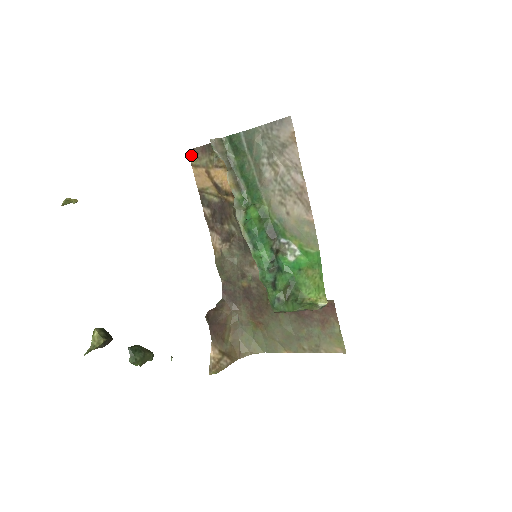
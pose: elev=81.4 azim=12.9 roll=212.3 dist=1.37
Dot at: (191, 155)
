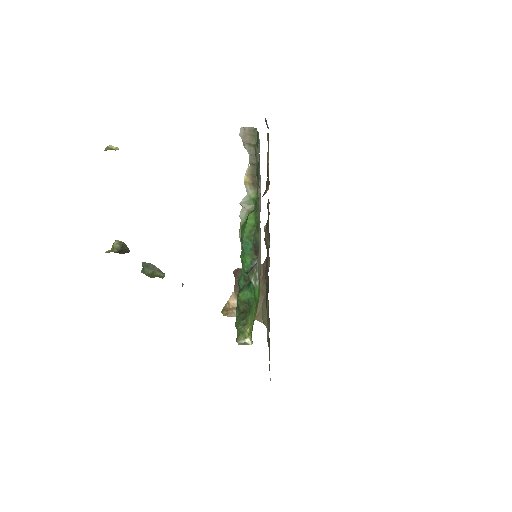
Dot at: occluded
